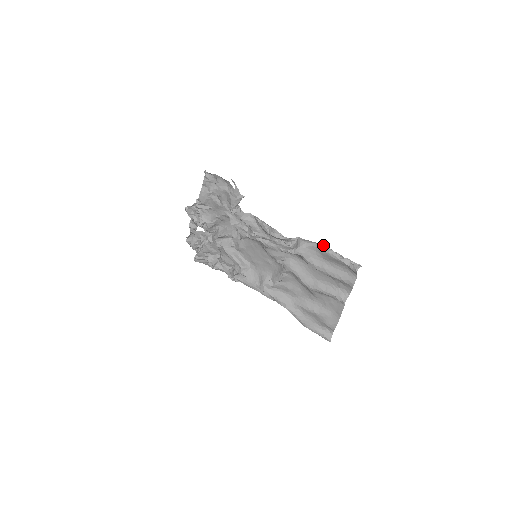
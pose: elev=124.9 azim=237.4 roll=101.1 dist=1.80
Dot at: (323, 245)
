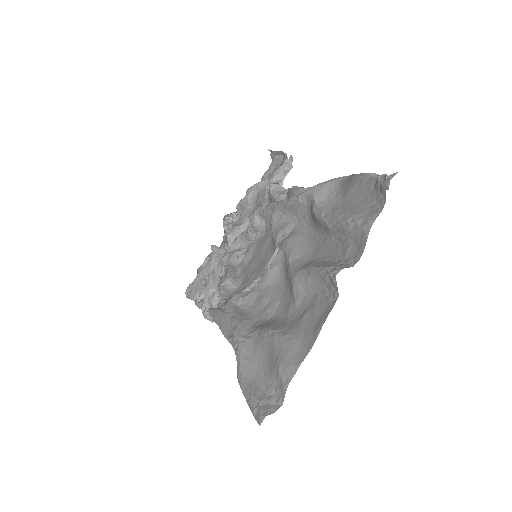
Dot at: occluded
